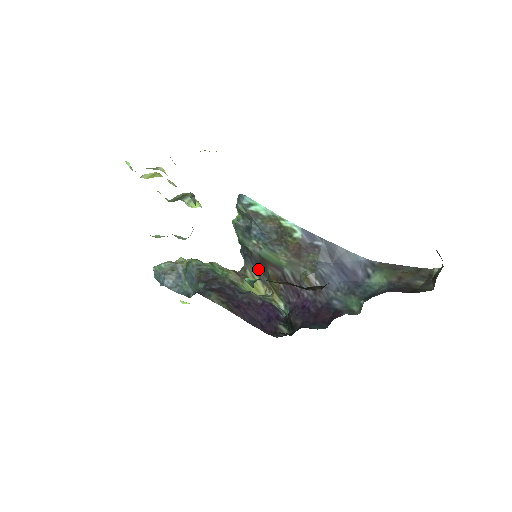
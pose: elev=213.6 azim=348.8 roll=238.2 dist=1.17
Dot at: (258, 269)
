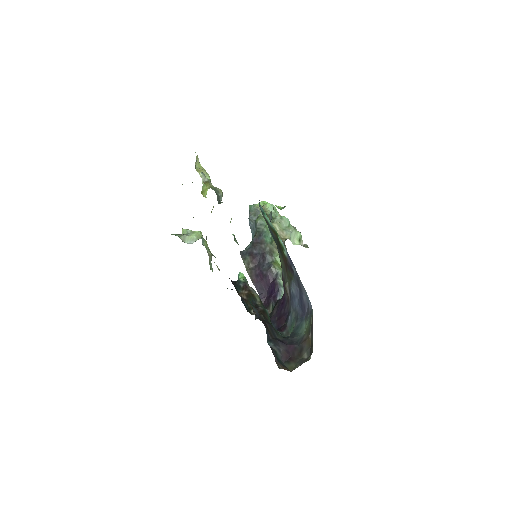
Dot at: occluded
